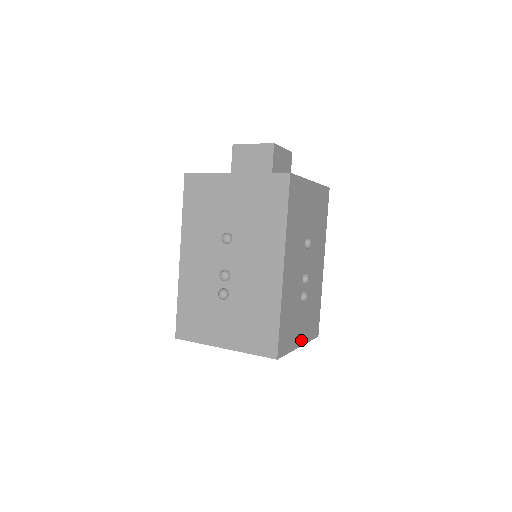
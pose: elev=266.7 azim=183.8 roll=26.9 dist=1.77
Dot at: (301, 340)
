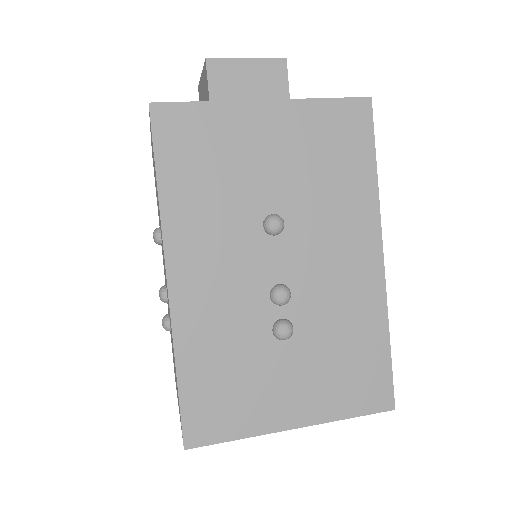
Dot at: (298, 415)
